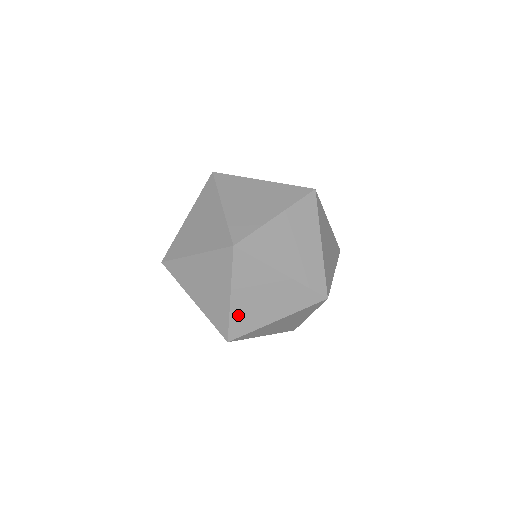
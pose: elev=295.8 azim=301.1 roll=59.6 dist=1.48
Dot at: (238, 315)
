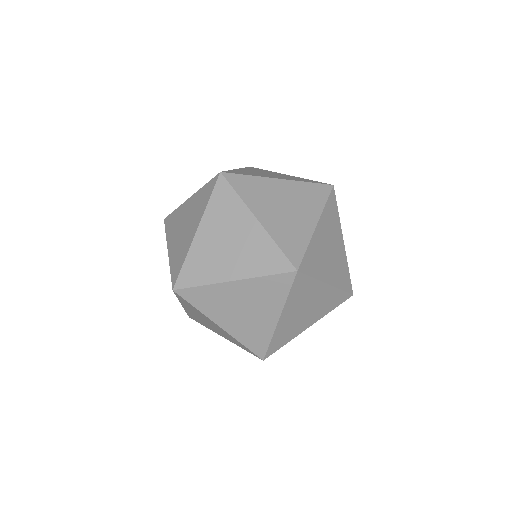
Dot at: occluded
